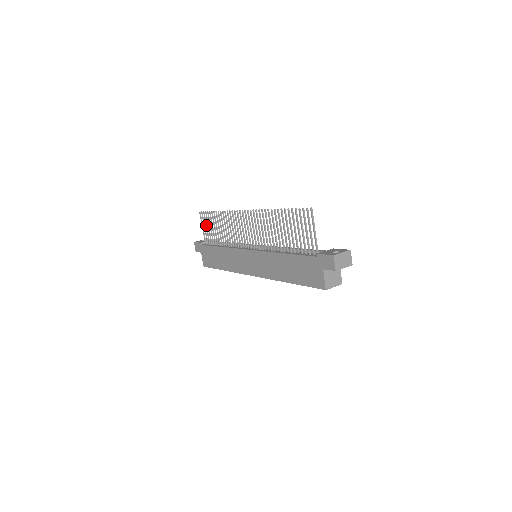
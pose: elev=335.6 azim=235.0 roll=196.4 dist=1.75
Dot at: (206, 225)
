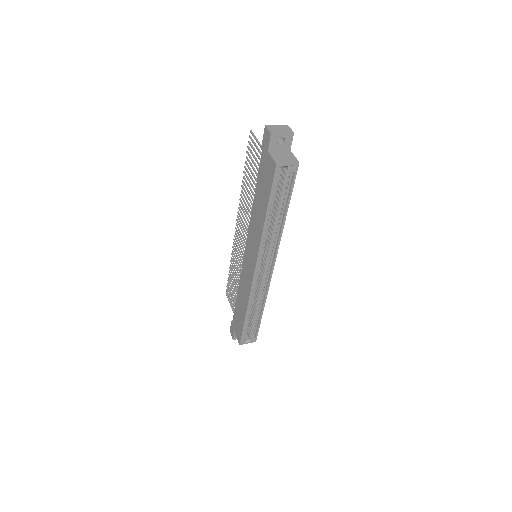
Dot at: (231, 297)
